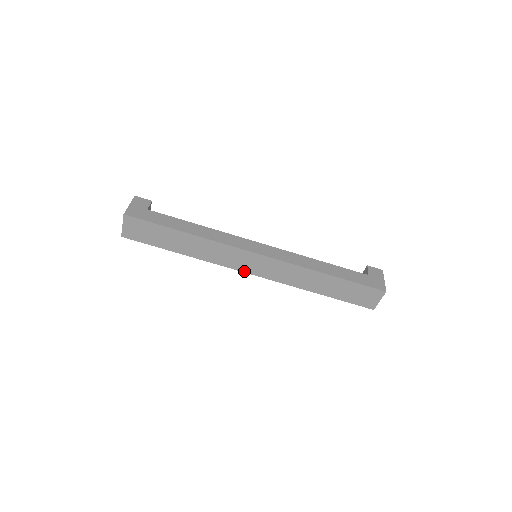
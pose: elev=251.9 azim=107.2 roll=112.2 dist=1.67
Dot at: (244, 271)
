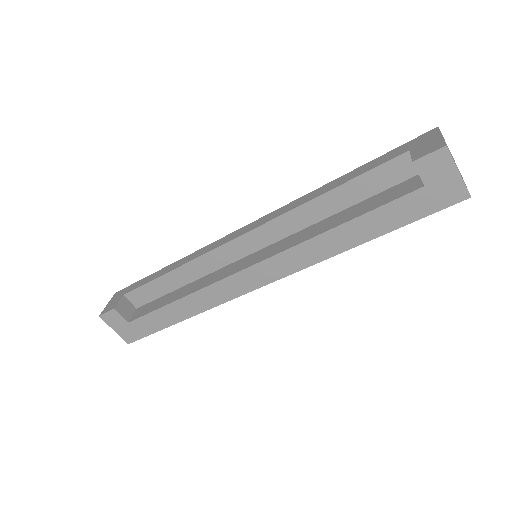
Dot at: occluded
